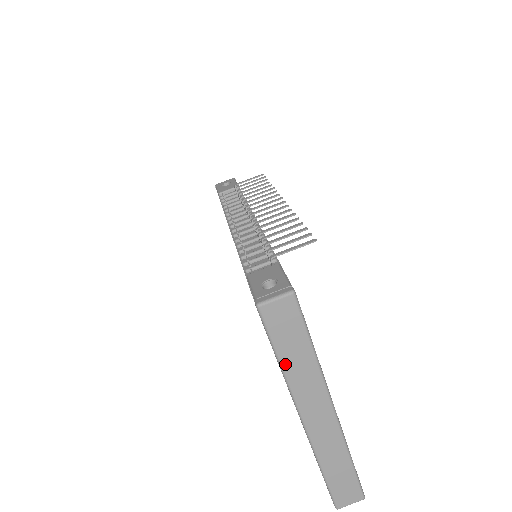
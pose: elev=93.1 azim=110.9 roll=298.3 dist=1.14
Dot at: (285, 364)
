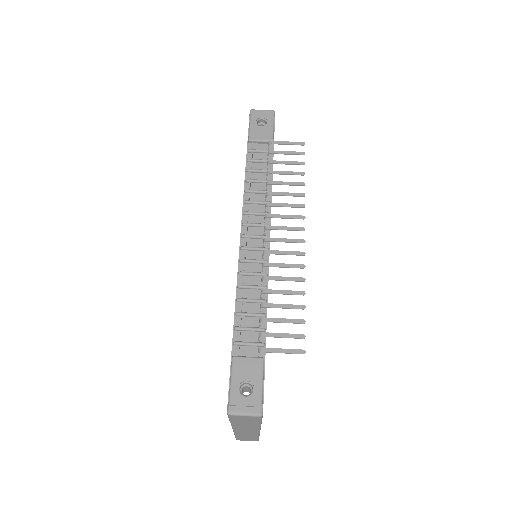
Dot at: (235, 423)
